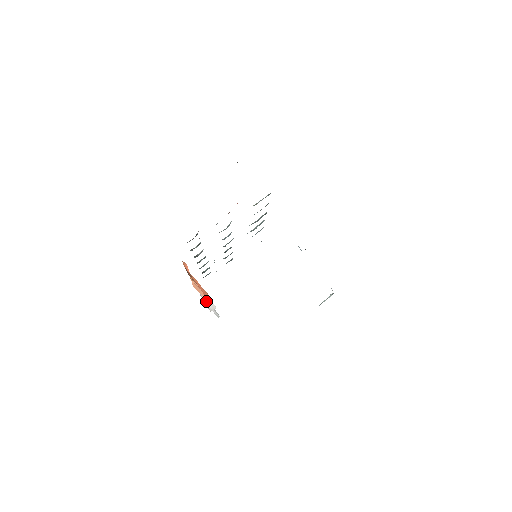
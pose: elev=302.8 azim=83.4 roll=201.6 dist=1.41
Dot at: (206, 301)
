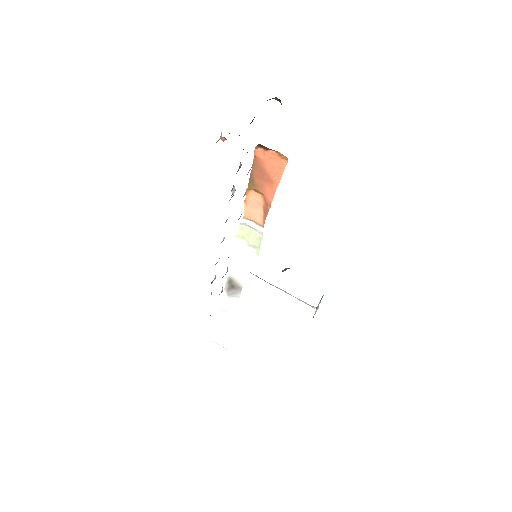
Dot at: (239, 270)
